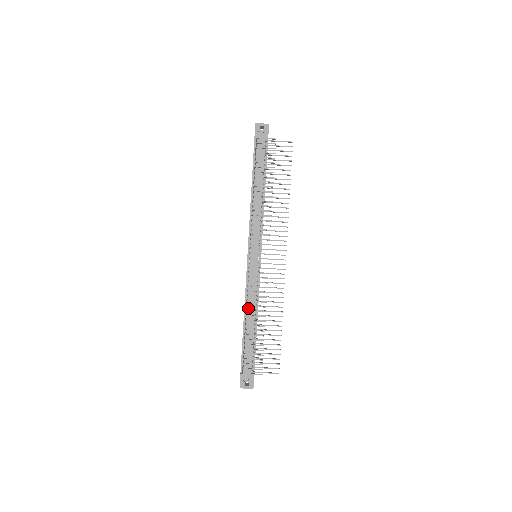
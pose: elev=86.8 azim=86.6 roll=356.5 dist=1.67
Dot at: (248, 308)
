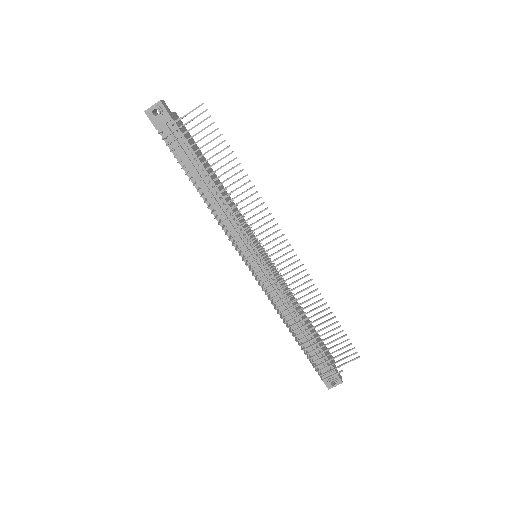
Dot at: (285, 314)
